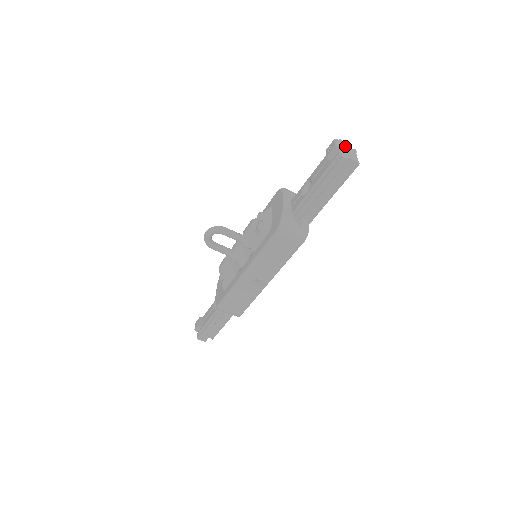
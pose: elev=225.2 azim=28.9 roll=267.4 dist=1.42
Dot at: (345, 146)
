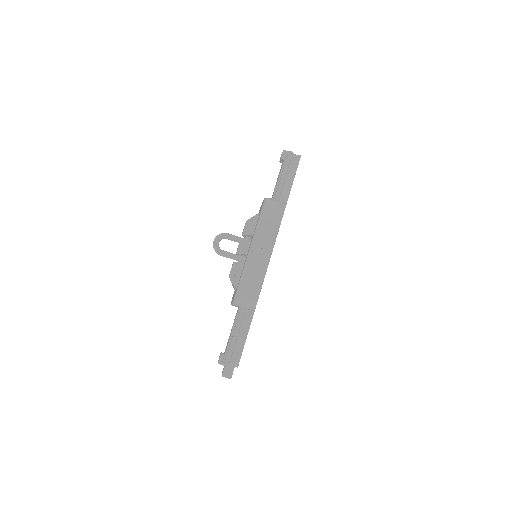
Dot at: occluded
